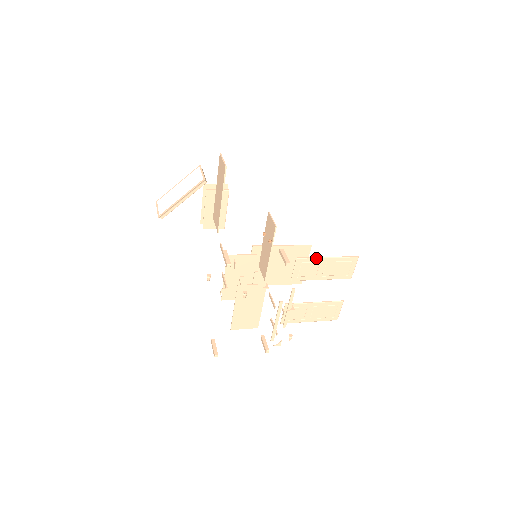
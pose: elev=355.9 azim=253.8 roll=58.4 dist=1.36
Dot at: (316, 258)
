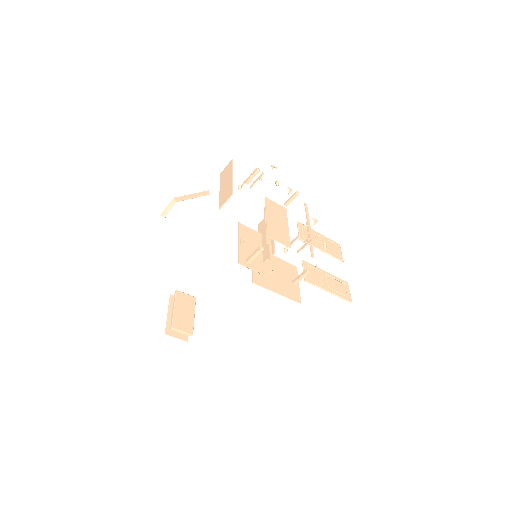
Dot at: (311, 229)
